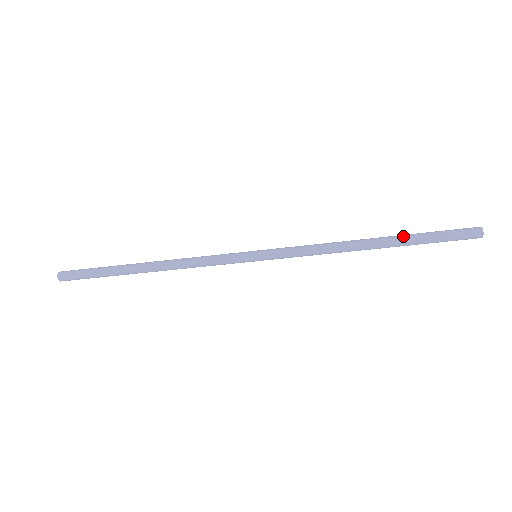
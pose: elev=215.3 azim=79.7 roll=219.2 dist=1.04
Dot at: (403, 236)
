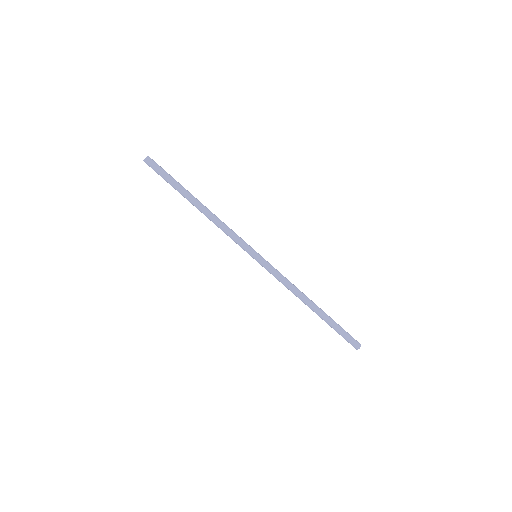
Dot at: (328, 316)
